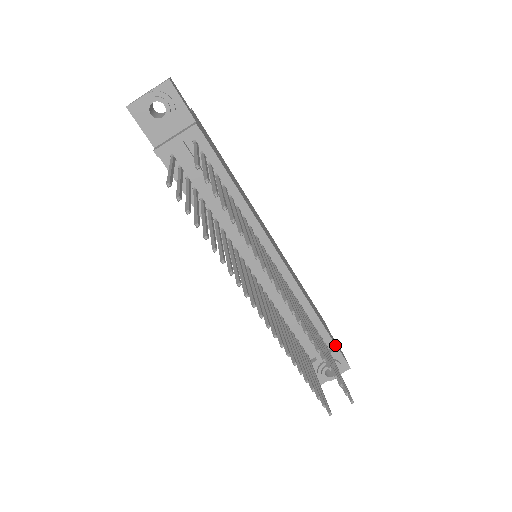
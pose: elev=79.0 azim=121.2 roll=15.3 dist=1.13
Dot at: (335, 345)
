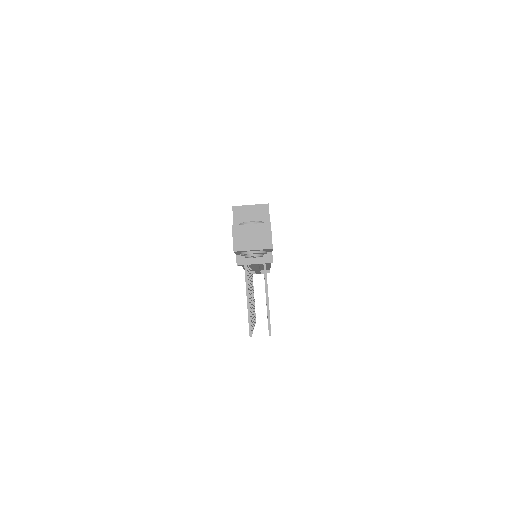
Dot at: occluded
